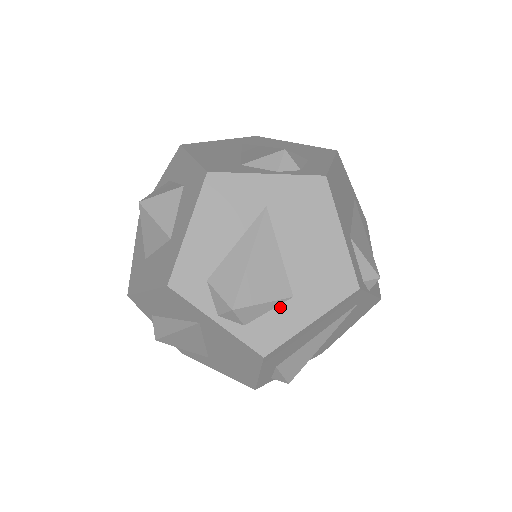
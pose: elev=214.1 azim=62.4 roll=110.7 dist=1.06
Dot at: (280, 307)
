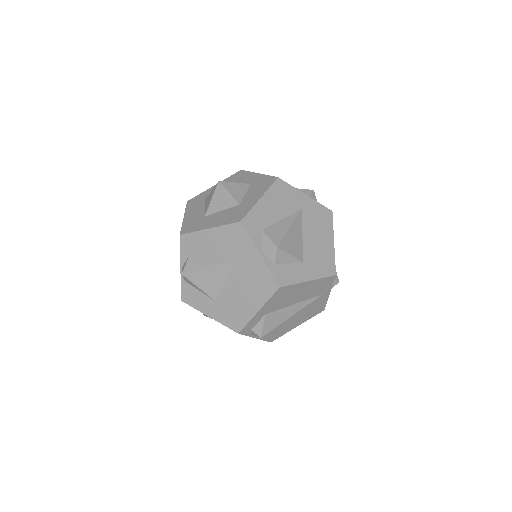
Dot at: (295, 264)
